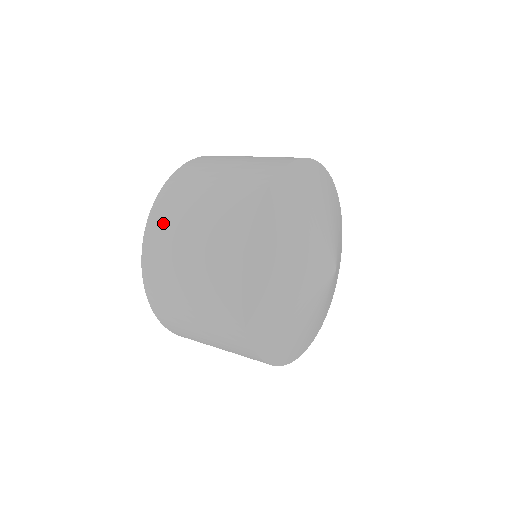
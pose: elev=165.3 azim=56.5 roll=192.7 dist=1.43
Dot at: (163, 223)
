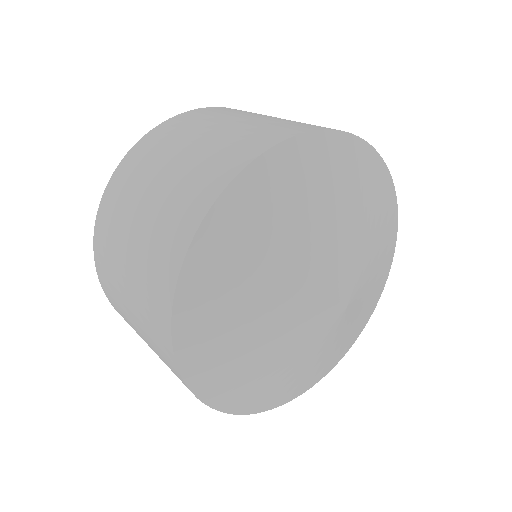
Dot at: (161, 138)
